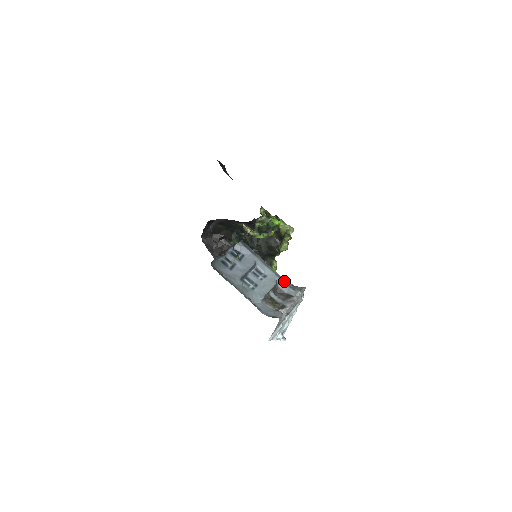
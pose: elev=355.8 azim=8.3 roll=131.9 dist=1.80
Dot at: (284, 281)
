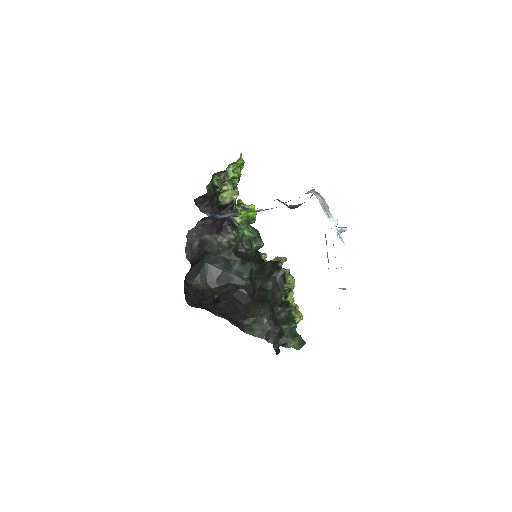
Dot at: occluded
